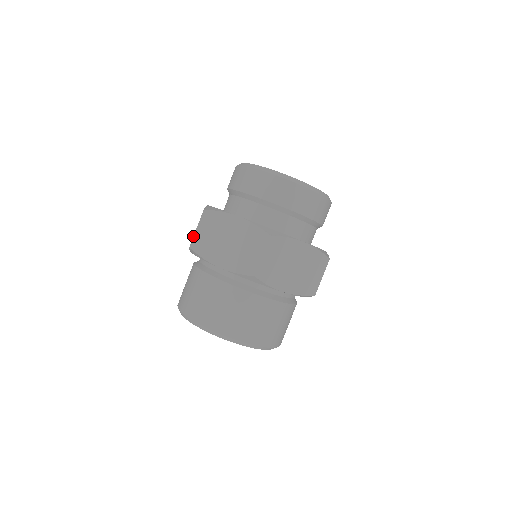
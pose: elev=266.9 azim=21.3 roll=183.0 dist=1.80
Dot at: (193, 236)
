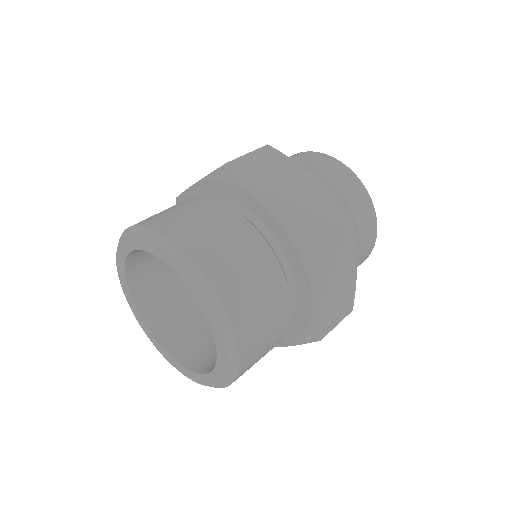
Dot at: occluded
